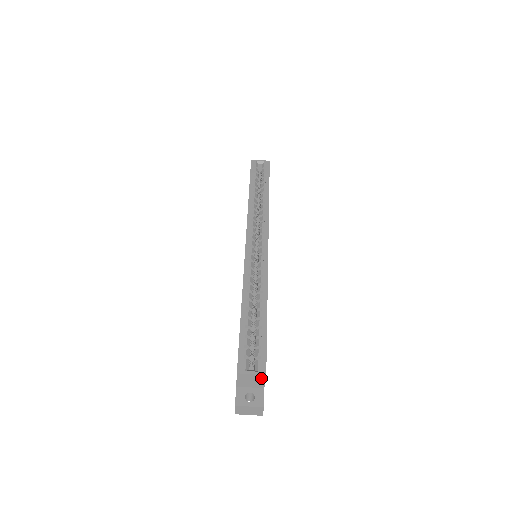
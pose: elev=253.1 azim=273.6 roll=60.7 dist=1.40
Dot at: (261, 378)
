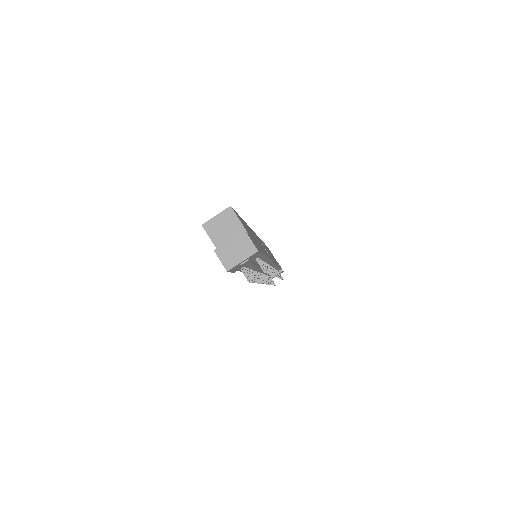
Dot at: (231, 216)
